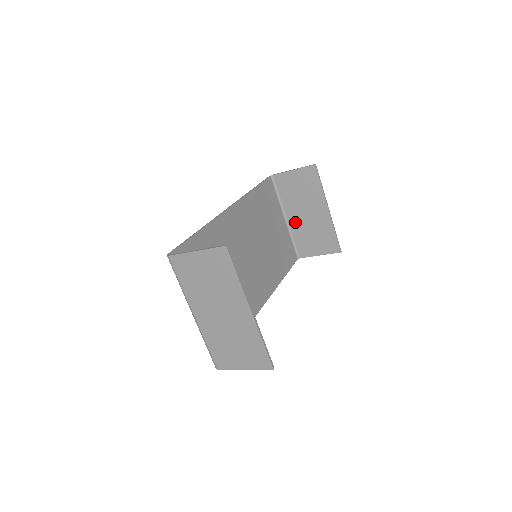
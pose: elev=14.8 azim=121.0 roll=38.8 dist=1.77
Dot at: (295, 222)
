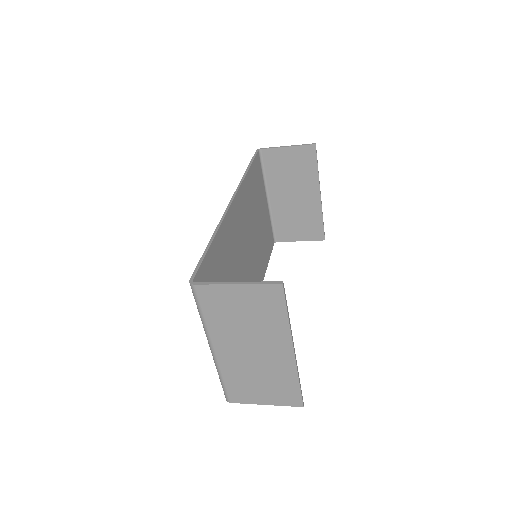
Dot at: (278, 204)
